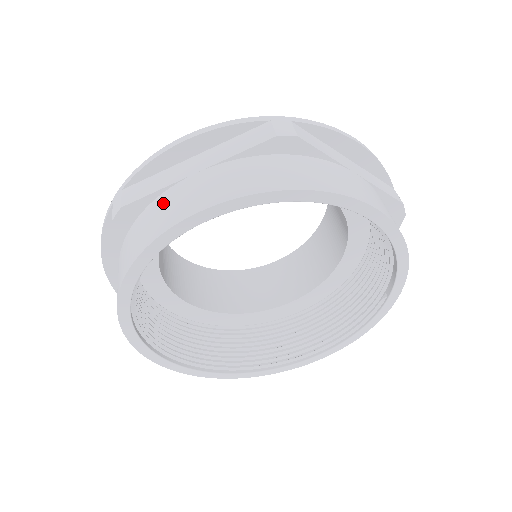
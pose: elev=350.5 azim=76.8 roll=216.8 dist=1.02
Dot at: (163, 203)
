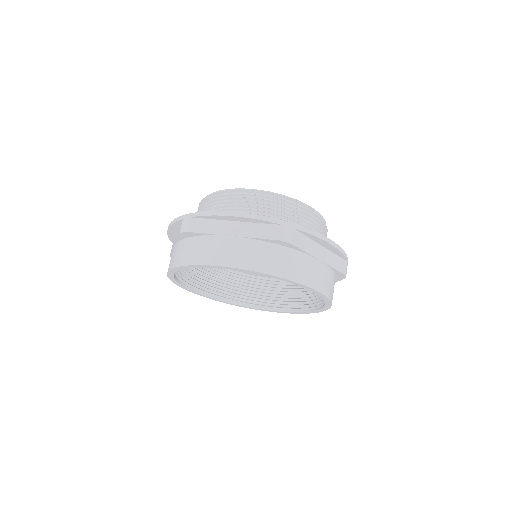
Dot at: occluded
